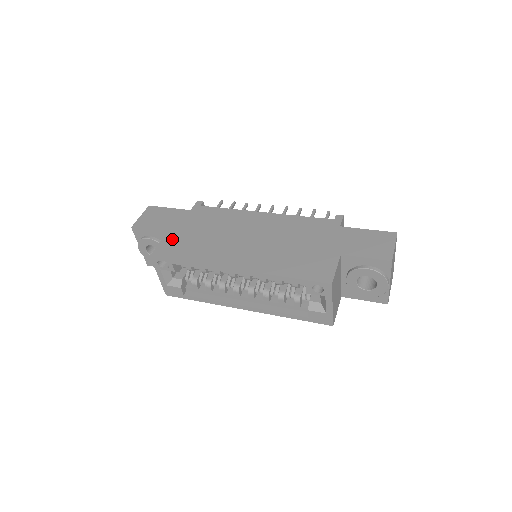
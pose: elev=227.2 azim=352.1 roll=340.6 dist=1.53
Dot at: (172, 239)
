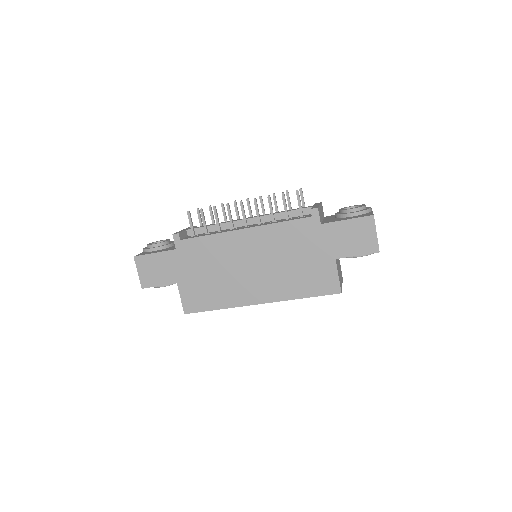
Dot at: (187, 290)
